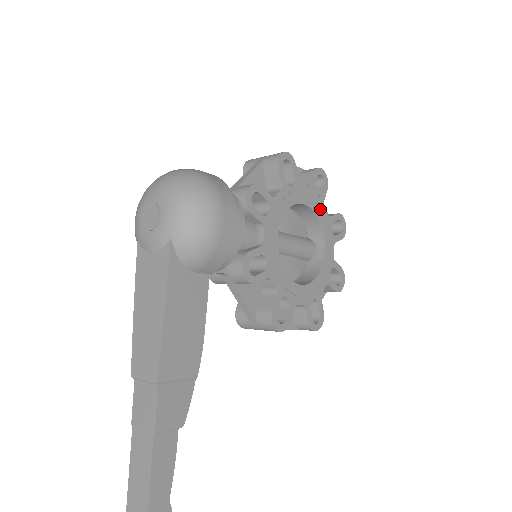
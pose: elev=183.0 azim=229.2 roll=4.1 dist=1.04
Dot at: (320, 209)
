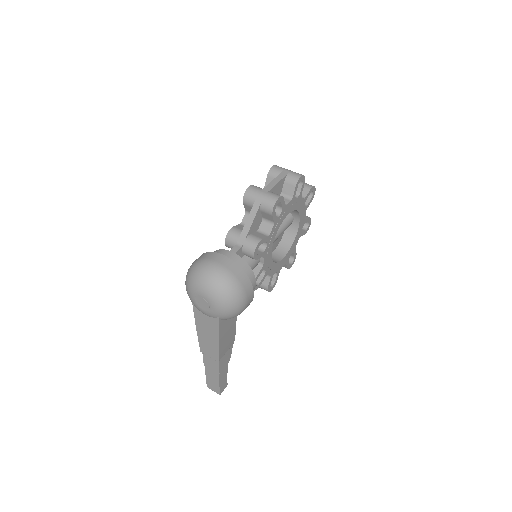
Dot at: (298, 203)
